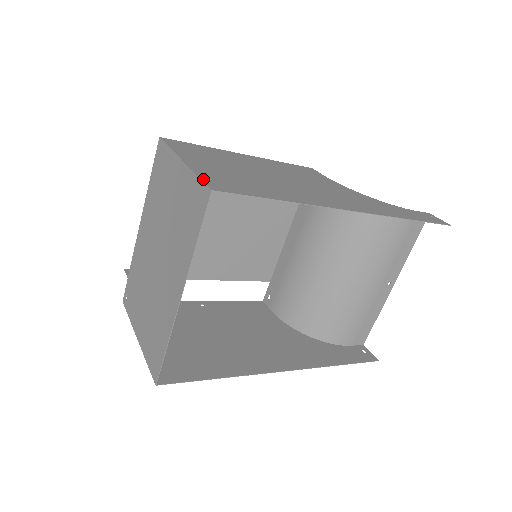
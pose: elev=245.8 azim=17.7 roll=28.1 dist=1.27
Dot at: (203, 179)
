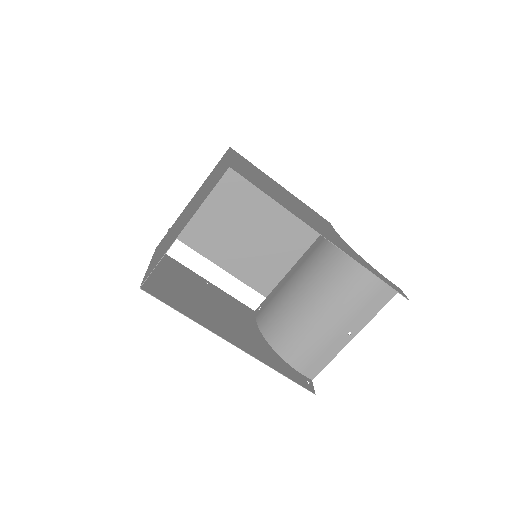
Dot at: (231, 164)
